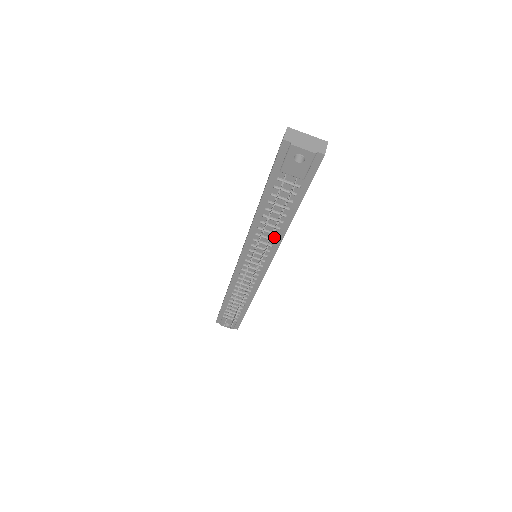
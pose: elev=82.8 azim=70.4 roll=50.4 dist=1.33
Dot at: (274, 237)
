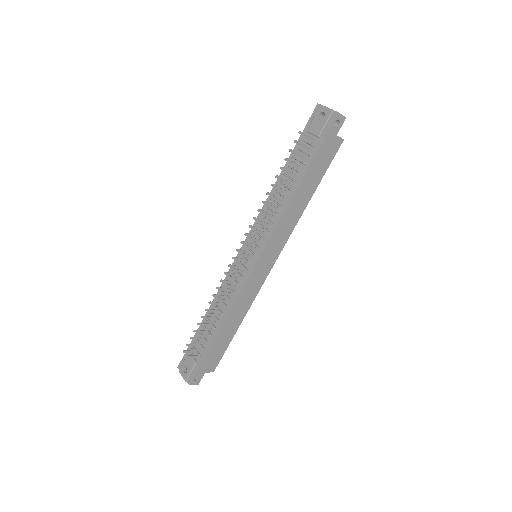
Dot at: (278, 211)
